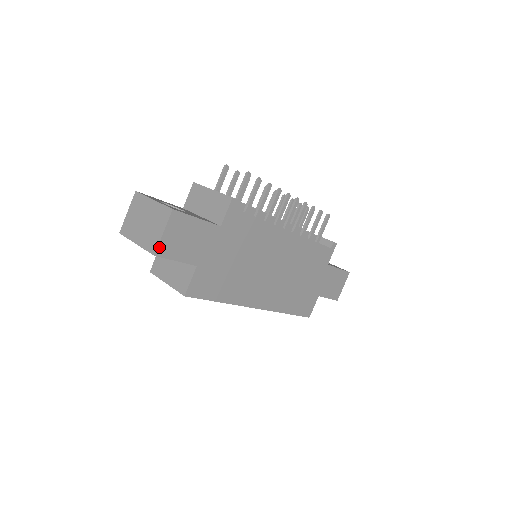
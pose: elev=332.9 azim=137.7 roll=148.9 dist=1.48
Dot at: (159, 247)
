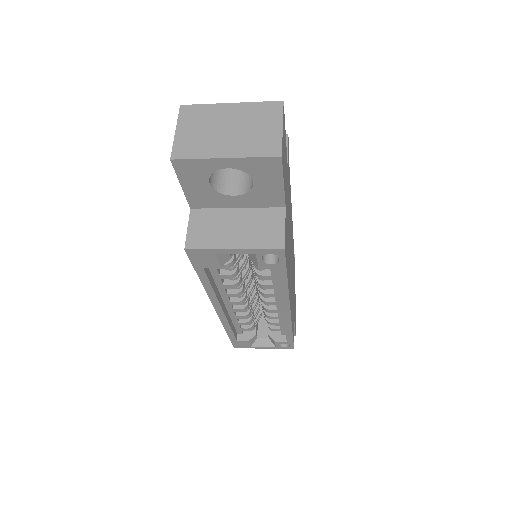
Dot at: (282, 147)
